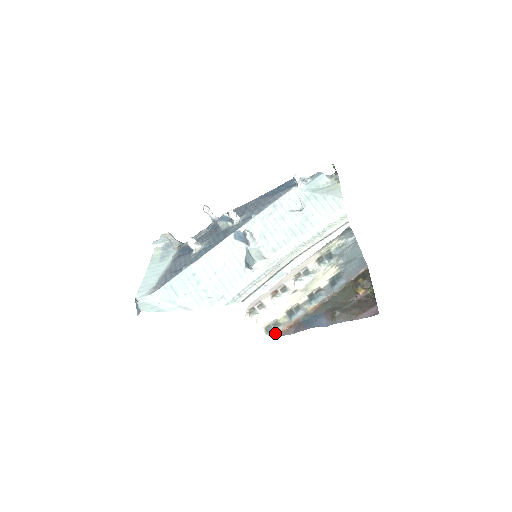
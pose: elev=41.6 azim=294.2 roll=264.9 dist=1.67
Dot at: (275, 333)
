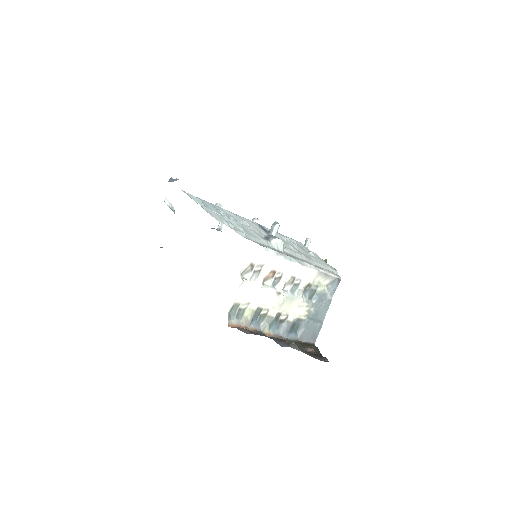
Dot at: (232, 322)
